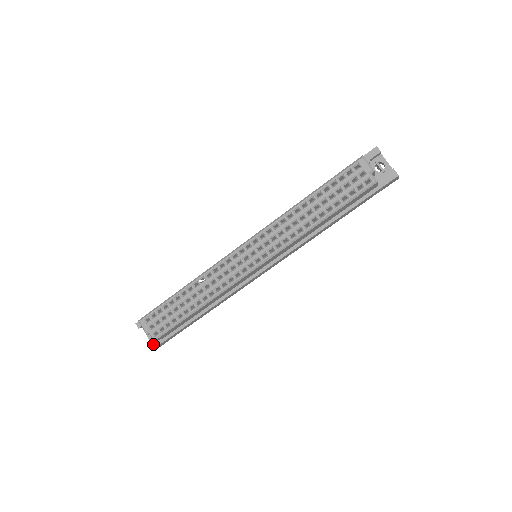
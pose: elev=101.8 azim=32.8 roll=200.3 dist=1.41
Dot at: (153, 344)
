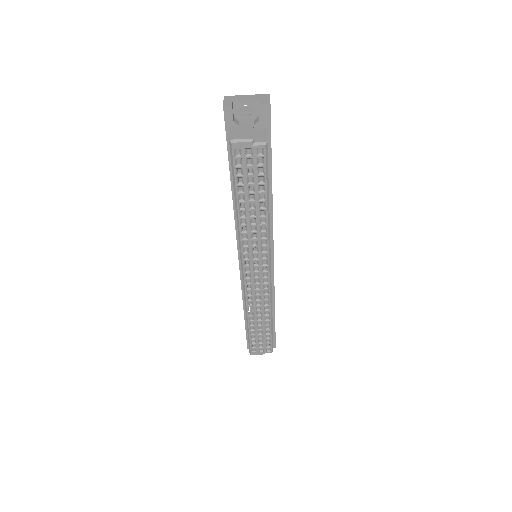
Dot at: occluded
